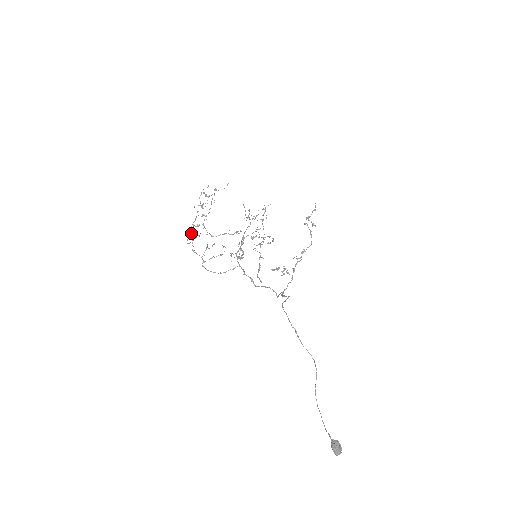
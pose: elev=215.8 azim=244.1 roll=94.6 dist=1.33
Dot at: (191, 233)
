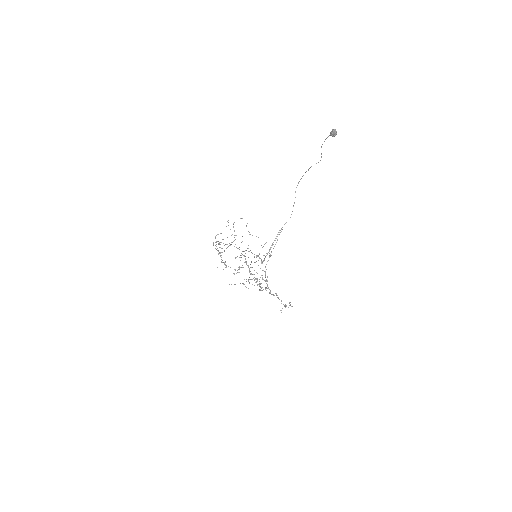
Dot at: (218, 241)
